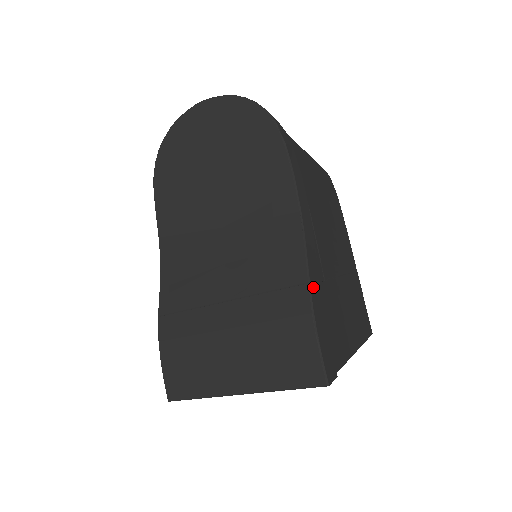
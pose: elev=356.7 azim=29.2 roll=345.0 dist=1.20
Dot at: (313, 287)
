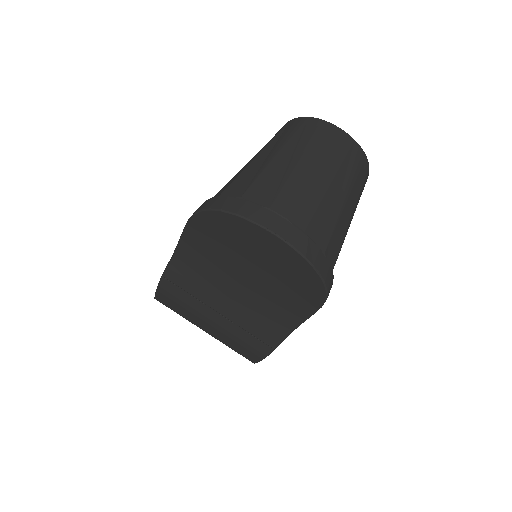
Dot at: occluded
